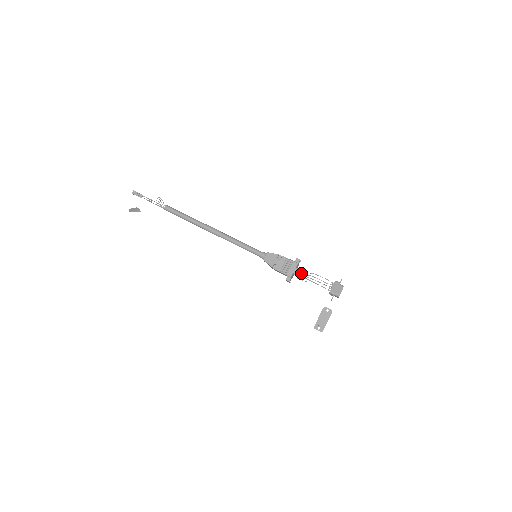
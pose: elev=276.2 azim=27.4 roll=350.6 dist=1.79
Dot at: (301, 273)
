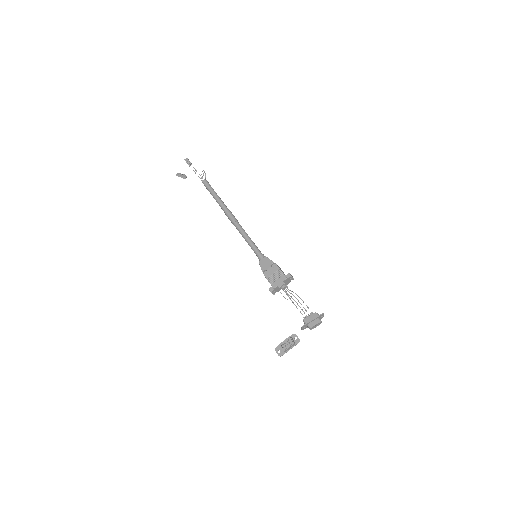
Dot at: occluded
